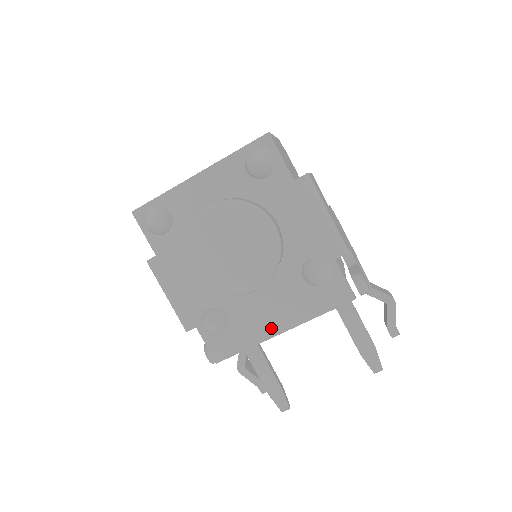
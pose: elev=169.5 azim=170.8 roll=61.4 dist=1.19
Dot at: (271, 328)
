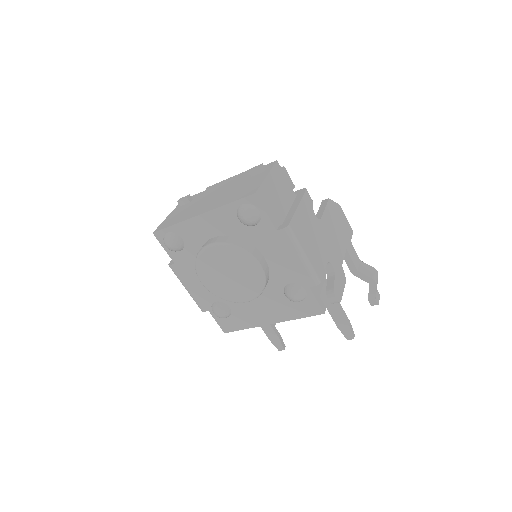
Dot at: (262, 320)
